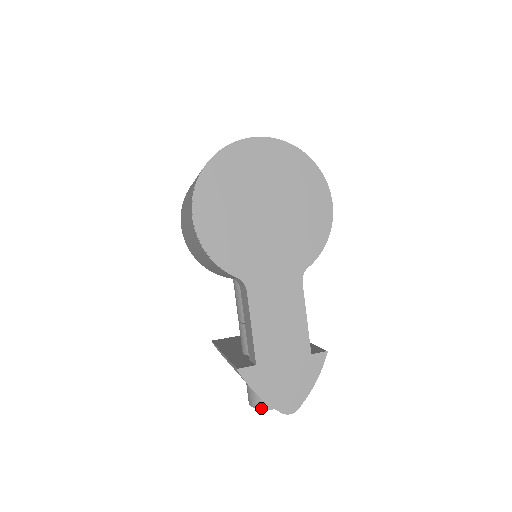
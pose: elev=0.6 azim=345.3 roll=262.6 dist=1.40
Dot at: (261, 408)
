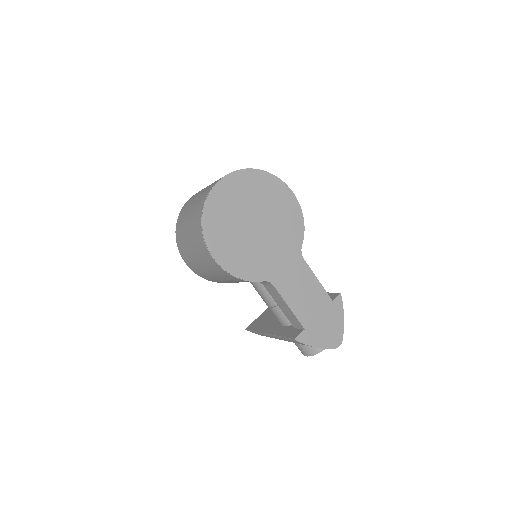
Dot at: occluded
